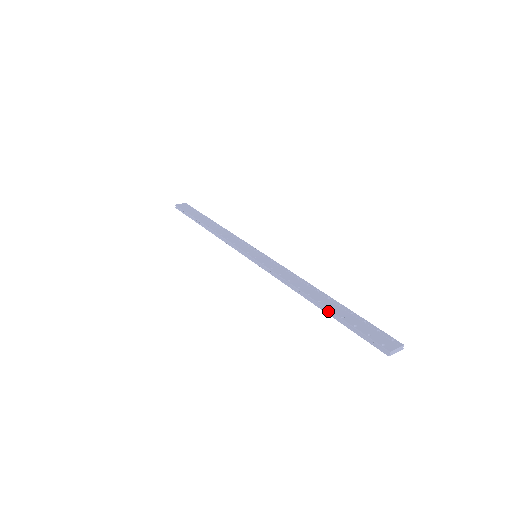
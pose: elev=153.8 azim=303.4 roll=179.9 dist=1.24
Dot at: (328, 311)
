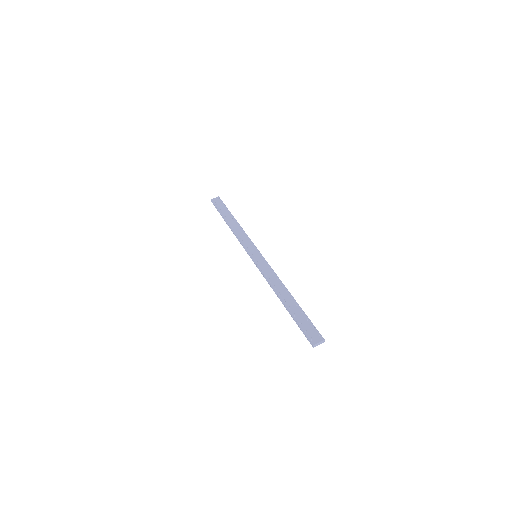
Dot at: (288, 310)
